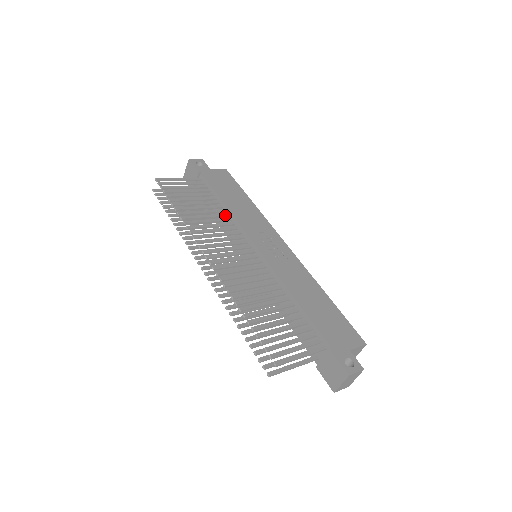
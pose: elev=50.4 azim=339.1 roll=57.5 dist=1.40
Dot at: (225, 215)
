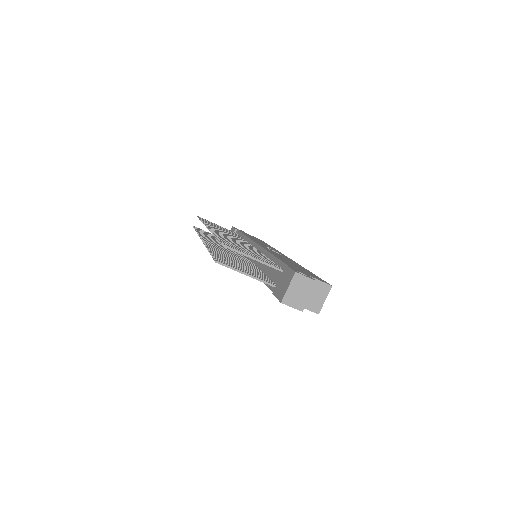
Dot at: occluded
